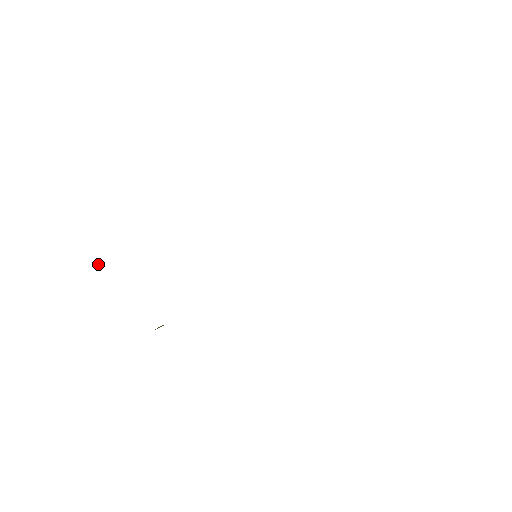
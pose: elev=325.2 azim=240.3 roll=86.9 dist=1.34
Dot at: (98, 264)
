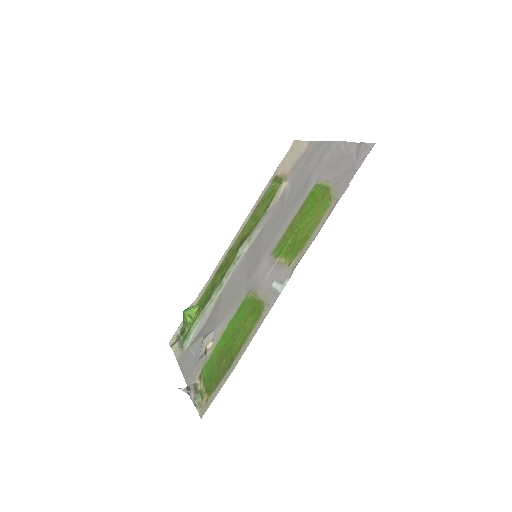
Dot at: (185, 392)
